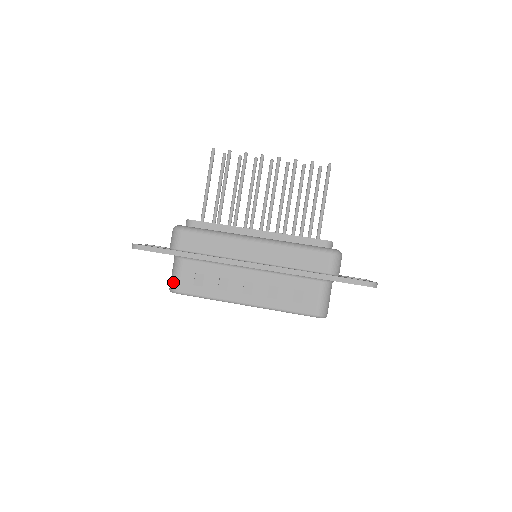
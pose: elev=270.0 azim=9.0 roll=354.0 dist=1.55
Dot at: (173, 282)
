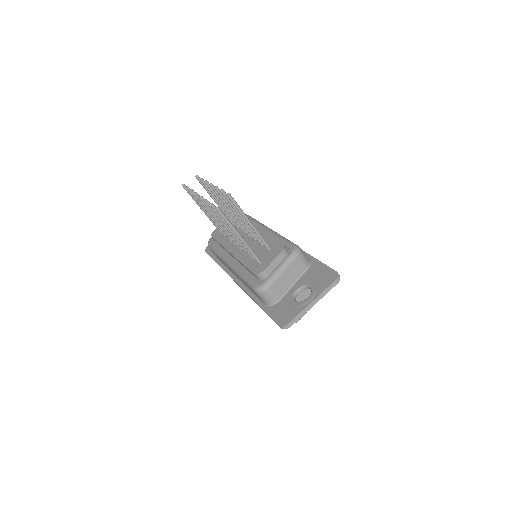
Dot at: occluded
